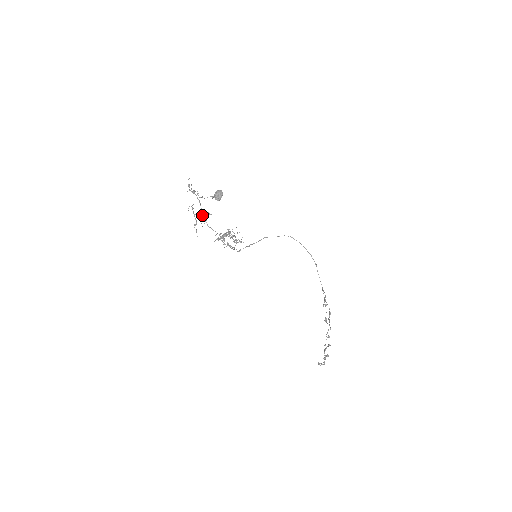
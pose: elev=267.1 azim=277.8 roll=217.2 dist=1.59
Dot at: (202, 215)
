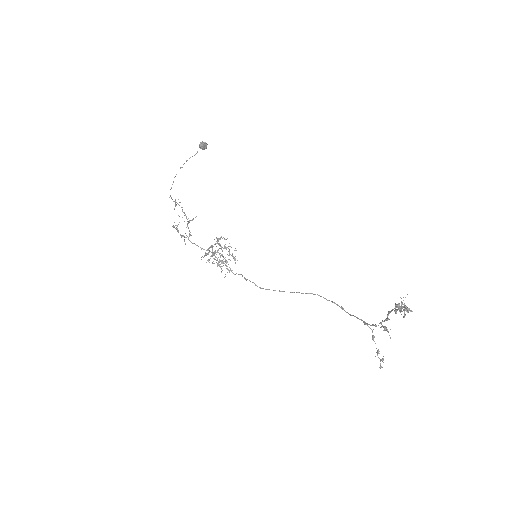
Dot at: (185, 233)
